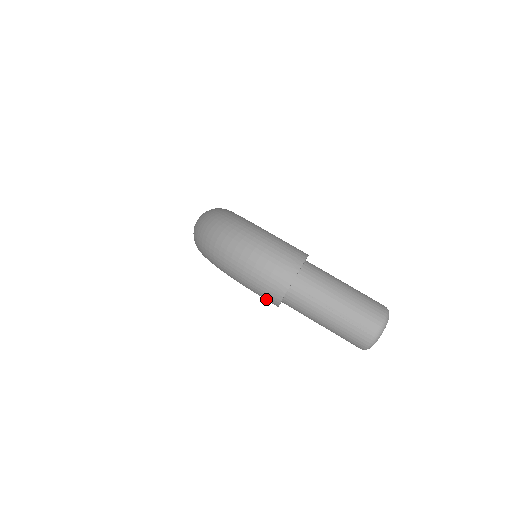
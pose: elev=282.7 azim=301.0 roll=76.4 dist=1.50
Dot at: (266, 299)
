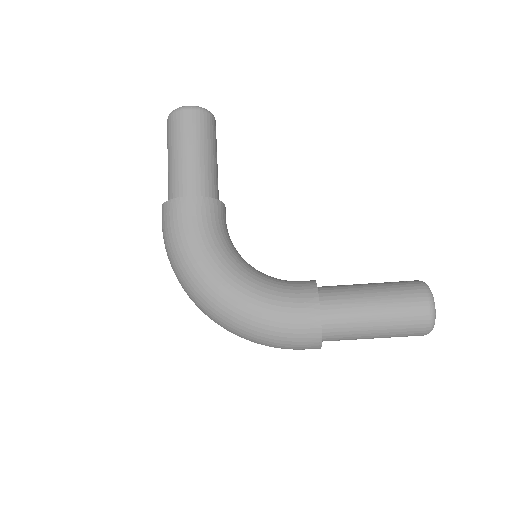
Dot at: occluded
